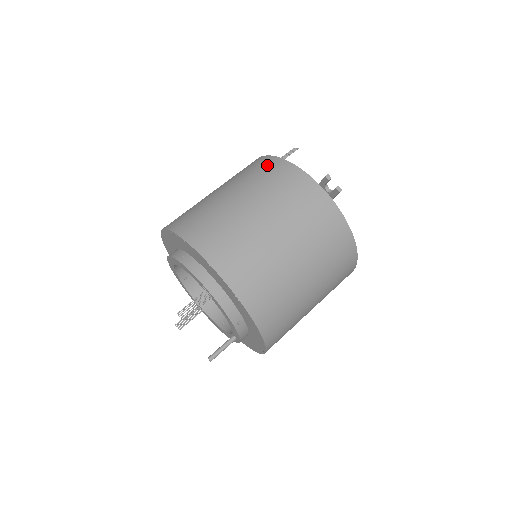
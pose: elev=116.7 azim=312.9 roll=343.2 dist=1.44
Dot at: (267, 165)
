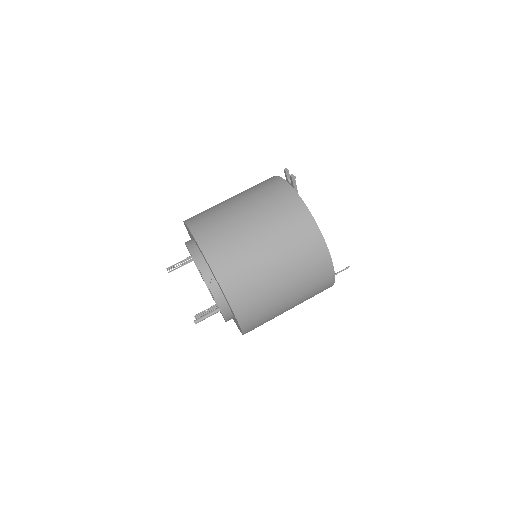
Dot at: occluded
